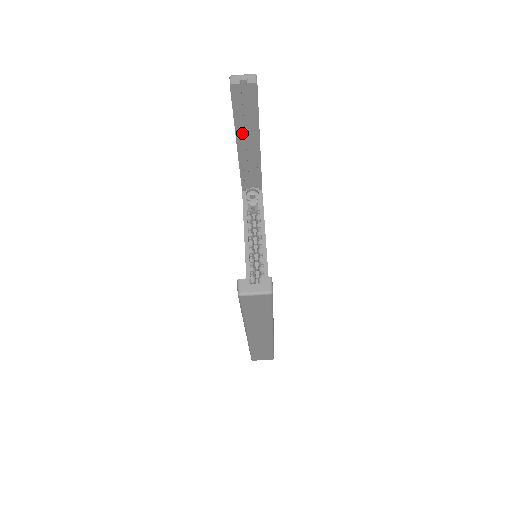
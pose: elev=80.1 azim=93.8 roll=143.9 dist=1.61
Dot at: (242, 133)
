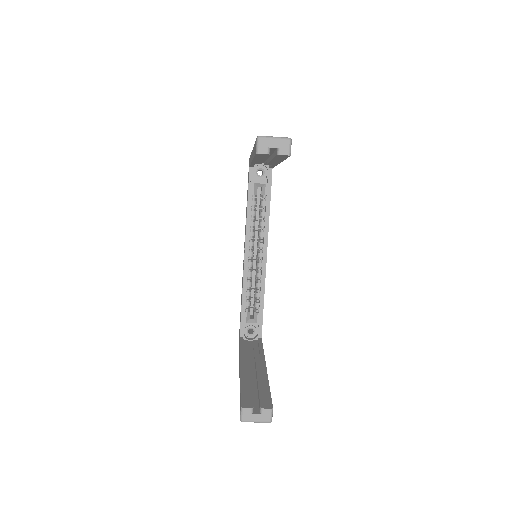
Dot at: (261, 160)
